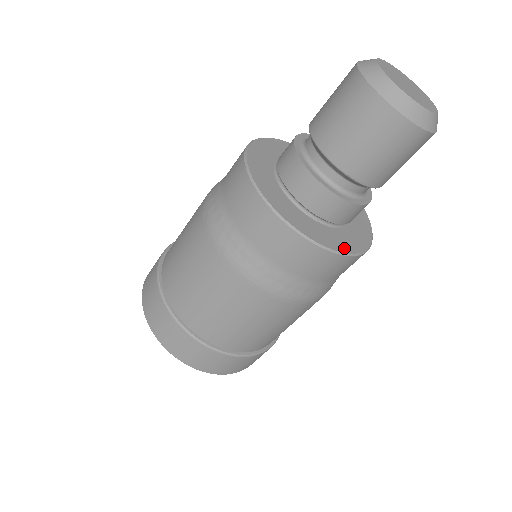
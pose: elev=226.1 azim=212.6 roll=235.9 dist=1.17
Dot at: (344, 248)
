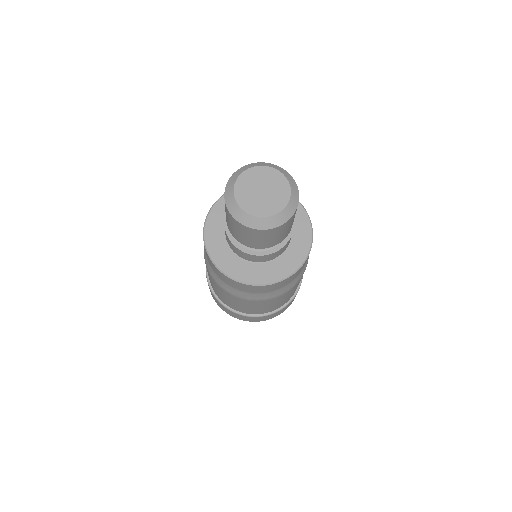
Dot at: (233, 273)
